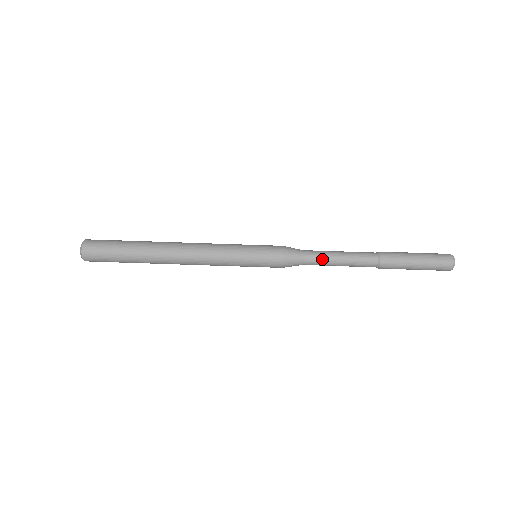
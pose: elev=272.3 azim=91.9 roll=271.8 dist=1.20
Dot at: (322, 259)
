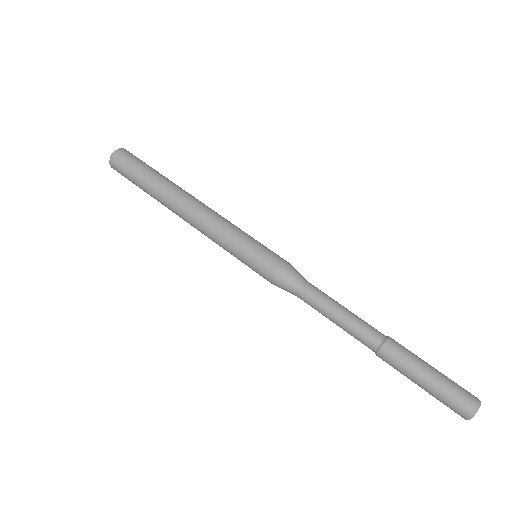
Dot at: (320, 299)
